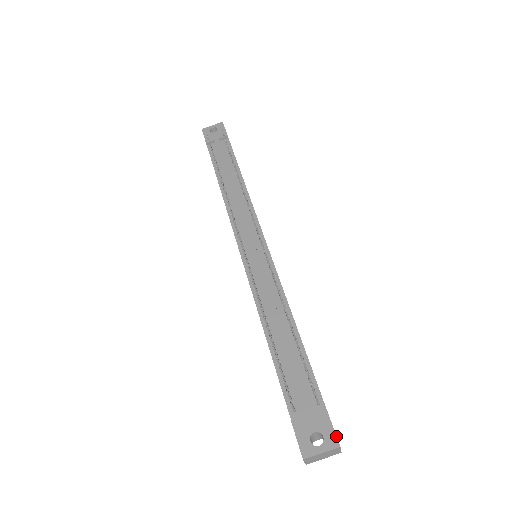
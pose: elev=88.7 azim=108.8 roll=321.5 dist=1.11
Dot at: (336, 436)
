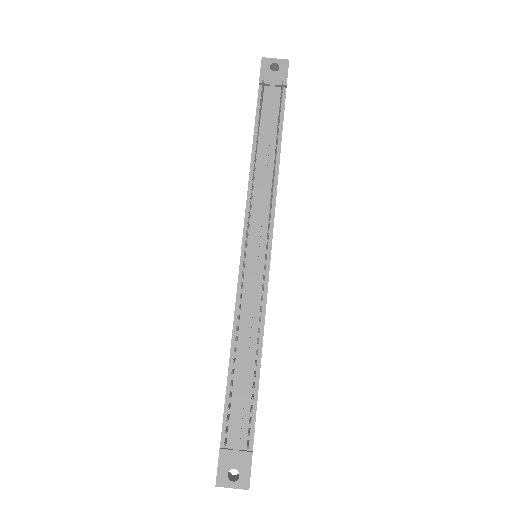
Dot at: occluded
